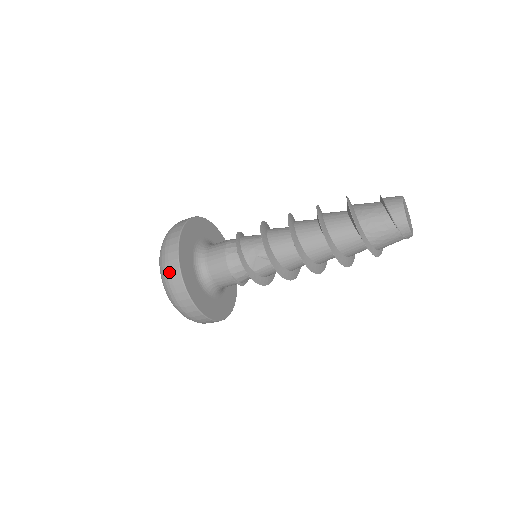
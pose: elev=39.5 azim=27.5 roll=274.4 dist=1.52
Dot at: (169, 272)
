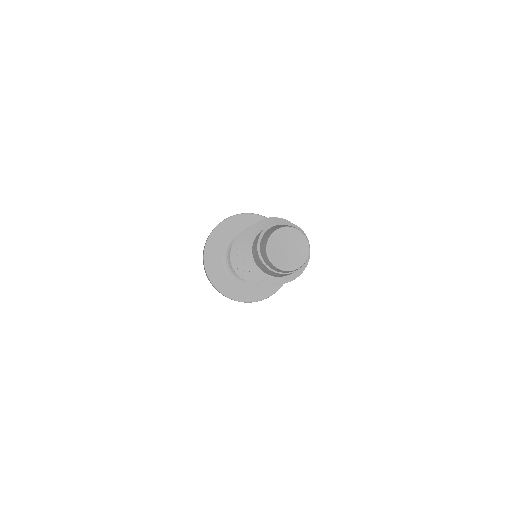
Dot at: occluded
